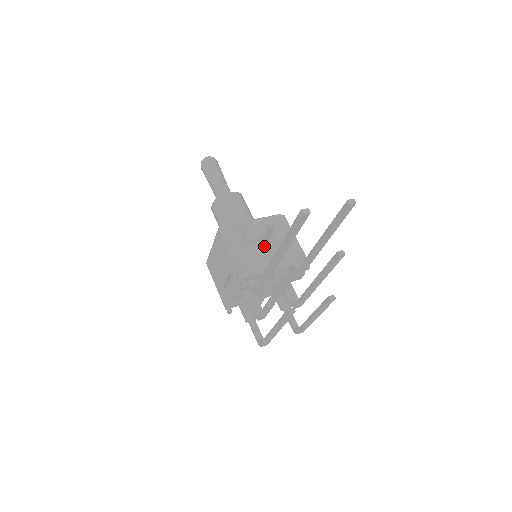
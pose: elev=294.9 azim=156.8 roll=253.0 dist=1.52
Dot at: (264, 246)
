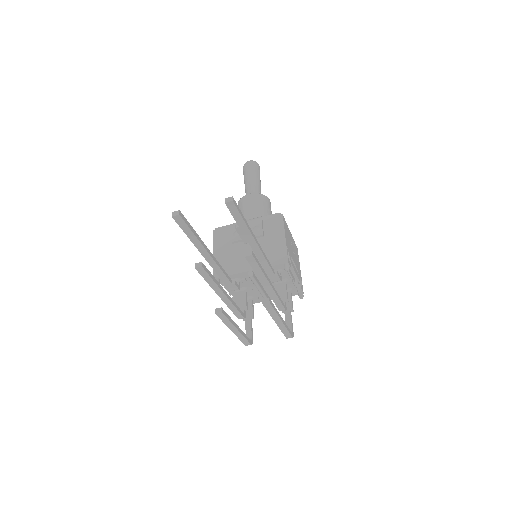
Dot at: (248, 246)
